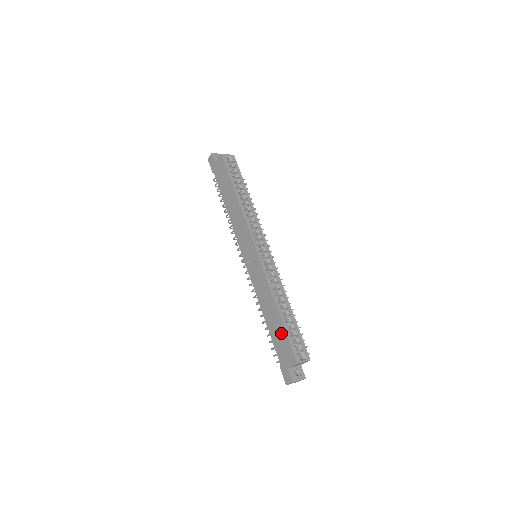
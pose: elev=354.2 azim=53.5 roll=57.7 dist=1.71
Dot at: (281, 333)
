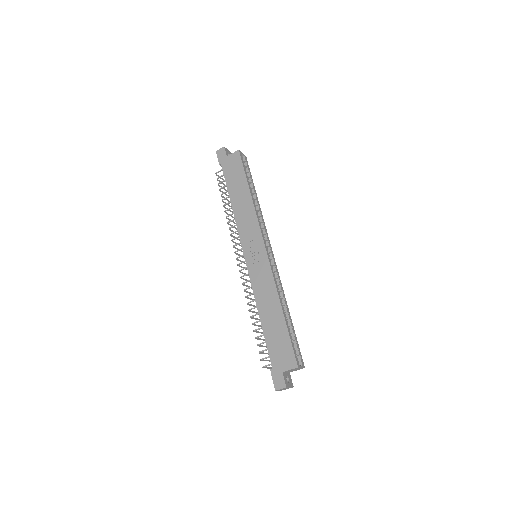
Dot at: (282, 335)
